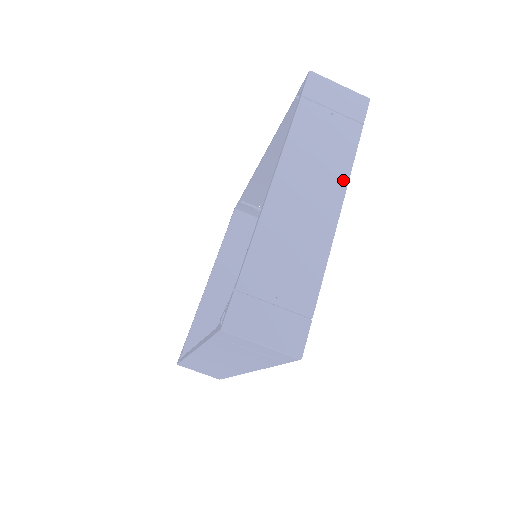
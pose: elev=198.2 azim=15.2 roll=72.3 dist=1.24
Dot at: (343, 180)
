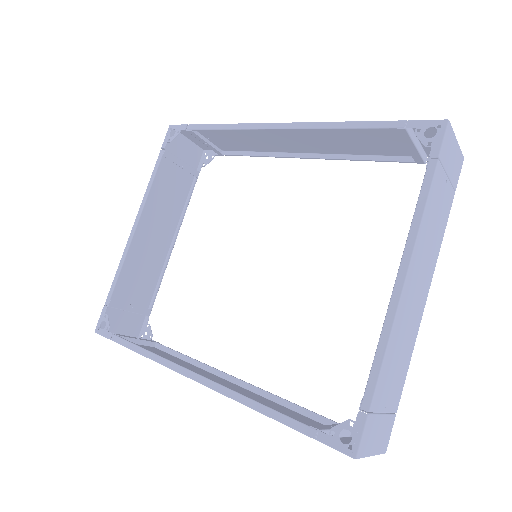
Dot at: (435, 262)
